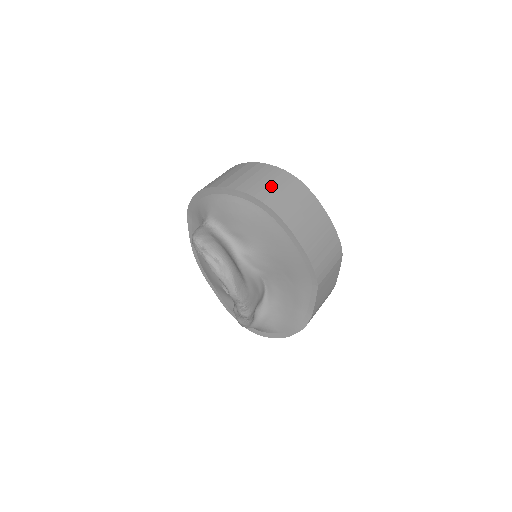
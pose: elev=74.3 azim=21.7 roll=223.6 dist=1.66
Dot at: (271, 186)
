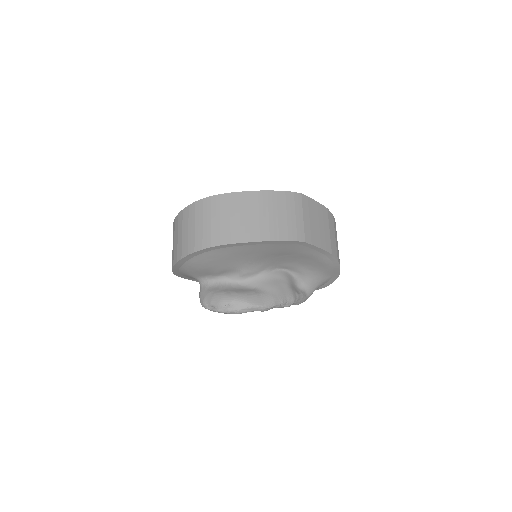
Dot at: (197, 228)
